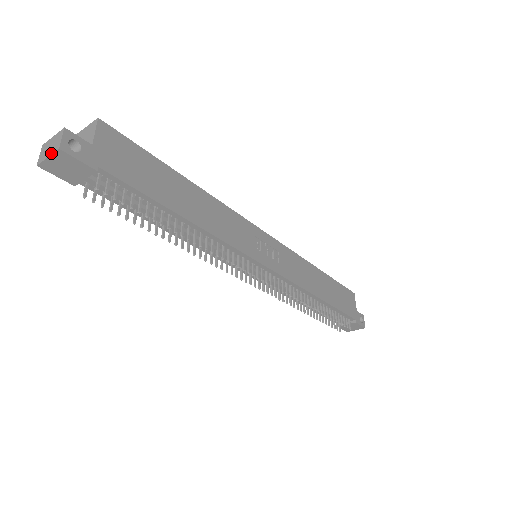
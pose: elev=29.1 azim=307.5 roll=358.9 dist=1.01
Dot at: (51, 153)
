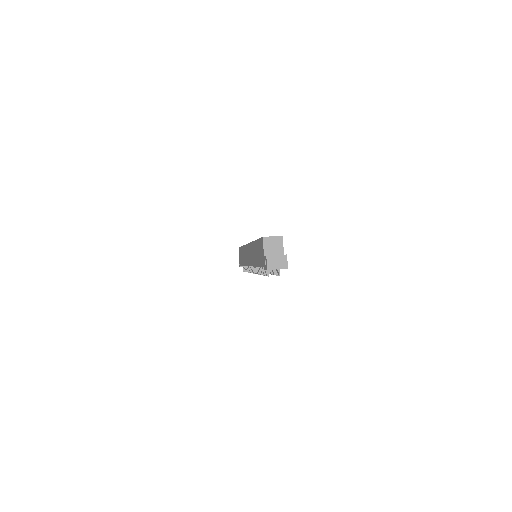
Dot at: (281, 268)
